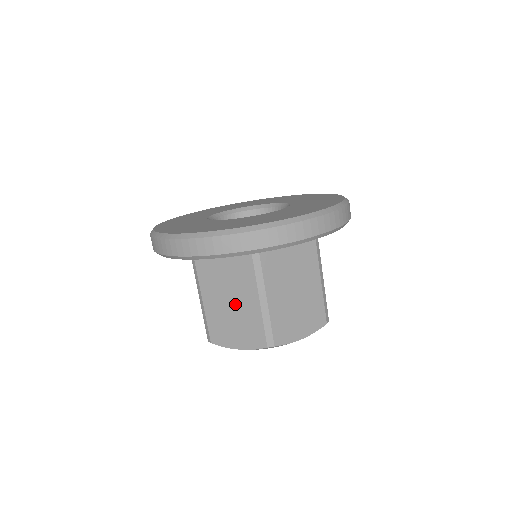
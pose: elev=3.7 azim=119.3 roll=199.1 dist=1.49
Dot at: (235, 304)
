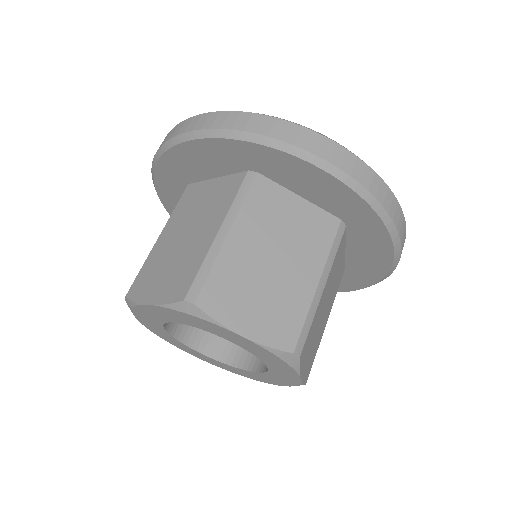
Dot at: (187, 240)
